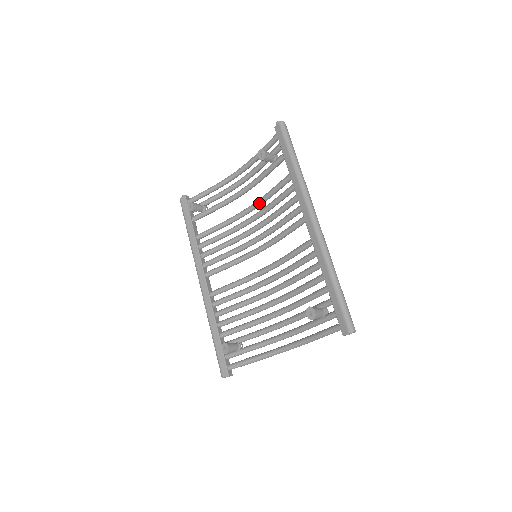
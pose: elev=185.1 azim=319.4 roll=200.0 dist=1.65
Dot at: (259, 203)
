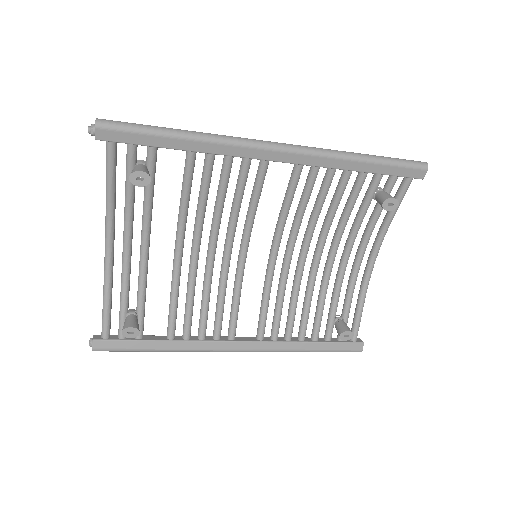
Dot at: (185, 223)
